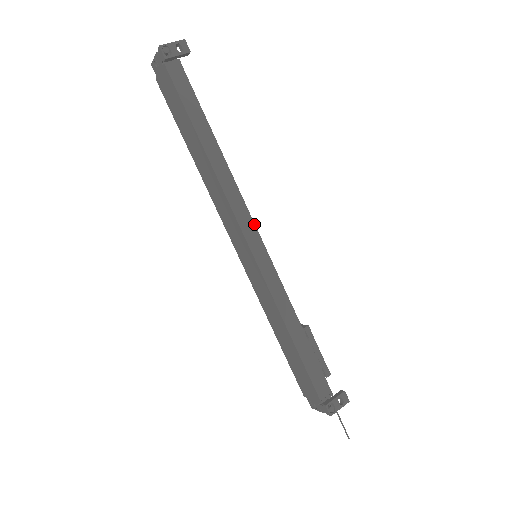
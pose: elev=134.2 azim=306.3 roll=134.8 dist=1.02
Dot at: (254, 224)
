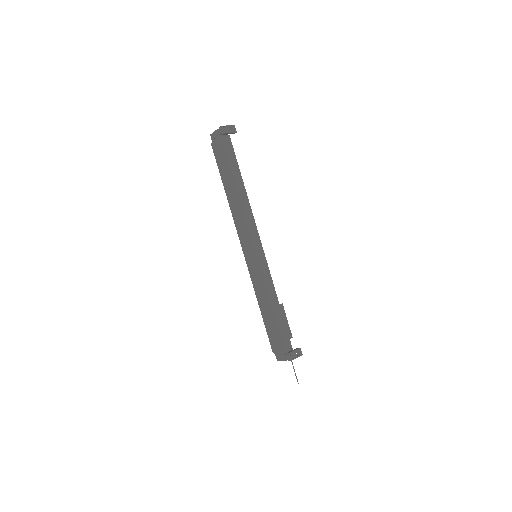
Dot at: occluded
